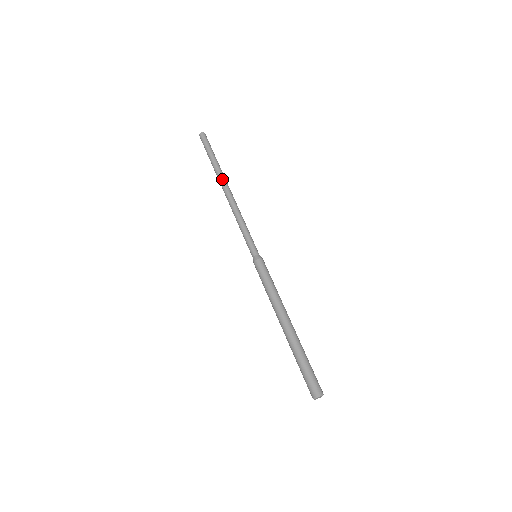
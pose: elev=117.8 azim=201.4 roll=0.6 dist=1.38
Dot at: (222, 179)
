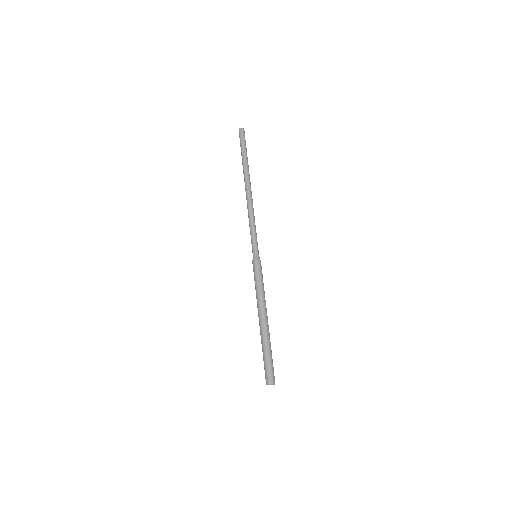
Dot at: (246, 179)
